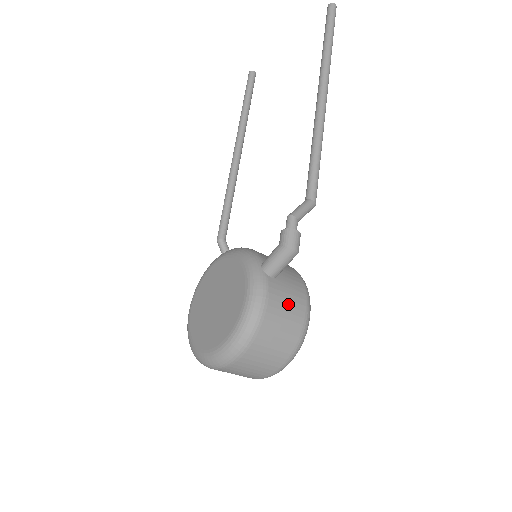
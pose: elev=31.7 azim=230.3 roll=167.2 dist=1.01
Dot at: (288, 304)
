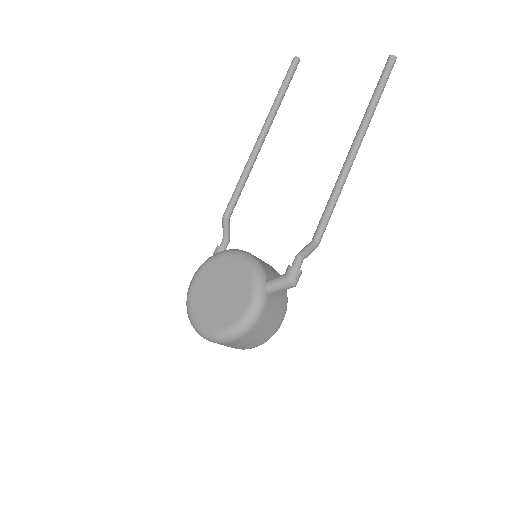
Dot at: (274, 314)
